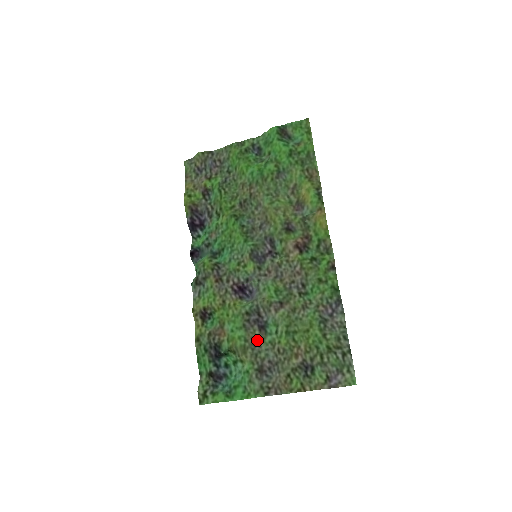
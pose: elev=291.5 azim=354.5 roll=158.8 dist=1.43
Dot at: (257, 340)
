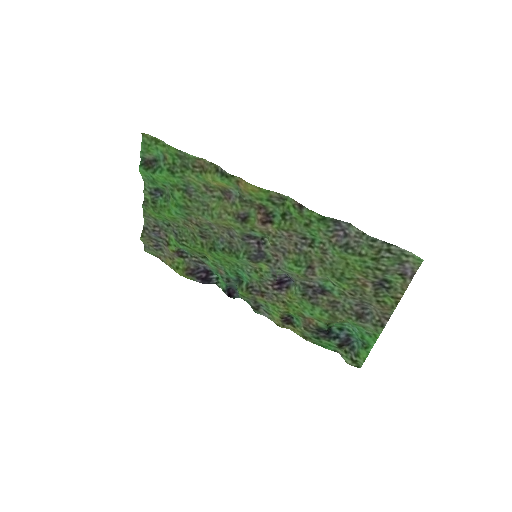
Dot at: (332, 302)
